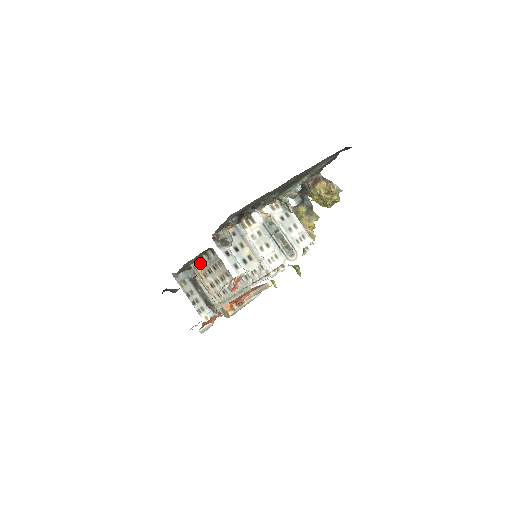
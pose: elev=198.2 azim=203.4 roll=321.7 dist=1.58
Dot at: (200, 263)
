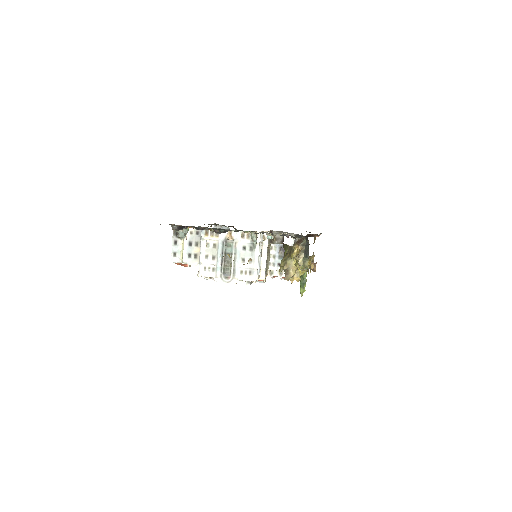
Dot at: occluded
